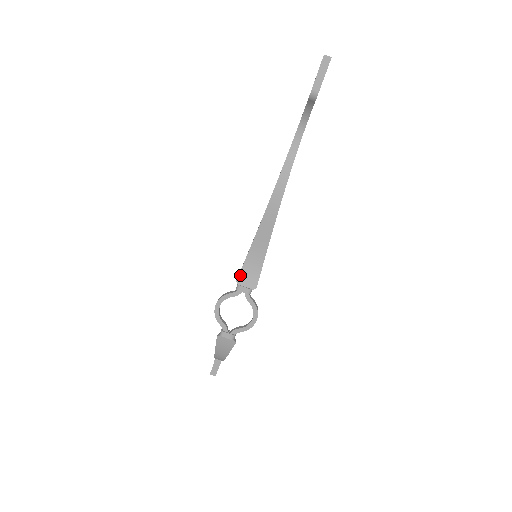
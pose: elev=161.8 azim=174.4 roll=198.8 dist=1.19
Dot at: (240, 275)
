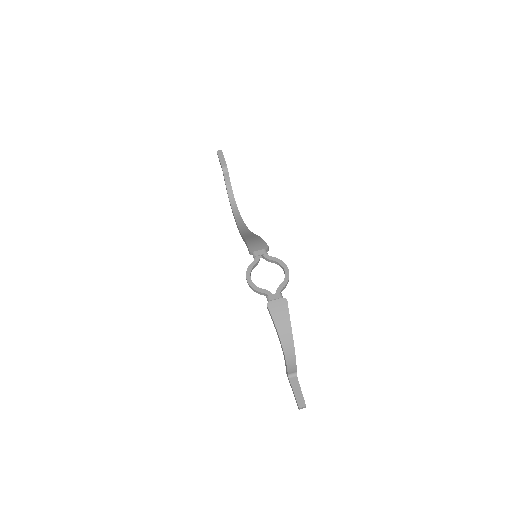
Dot at: (250, 248)
